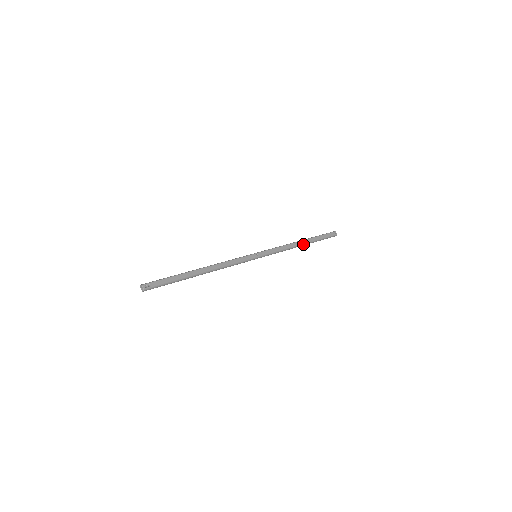
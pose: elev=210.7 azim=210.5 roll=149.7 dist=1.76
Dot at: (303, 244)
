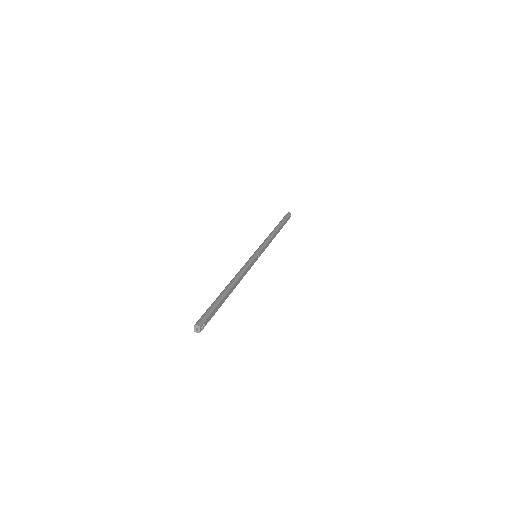
Dot at: (277, 233)
